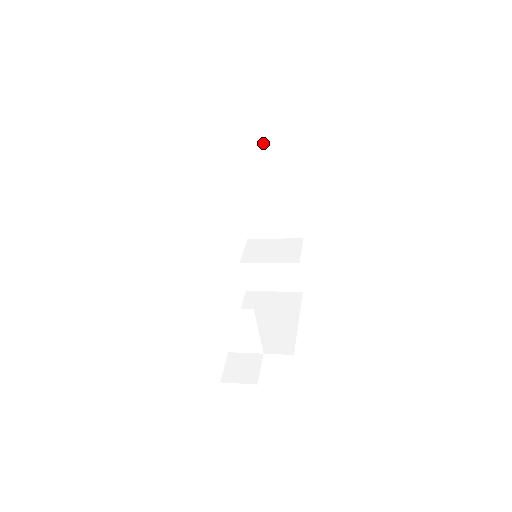
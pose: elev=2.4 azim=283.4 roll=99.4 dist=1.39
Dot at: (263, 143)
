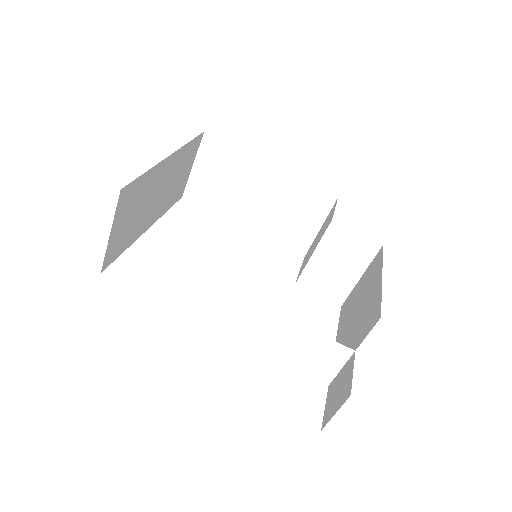
Dot at: (200, 166)
